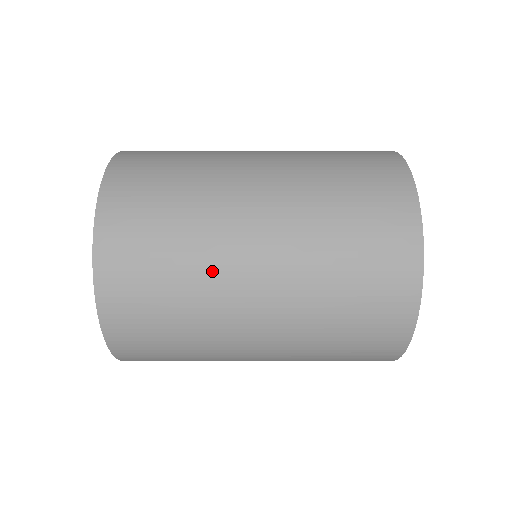
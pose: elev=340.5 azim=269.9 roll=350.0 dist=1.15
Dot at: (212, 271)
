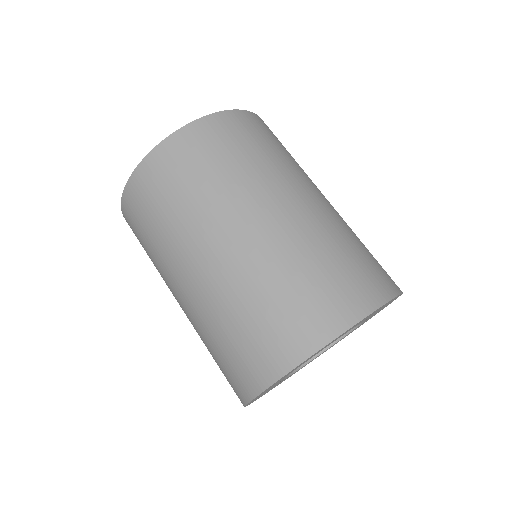
Dot at: occluded
